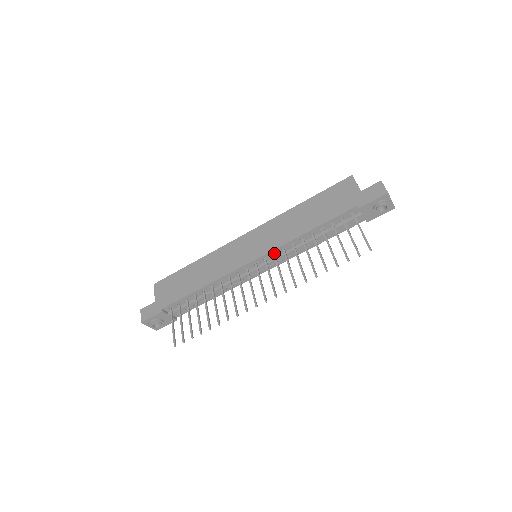
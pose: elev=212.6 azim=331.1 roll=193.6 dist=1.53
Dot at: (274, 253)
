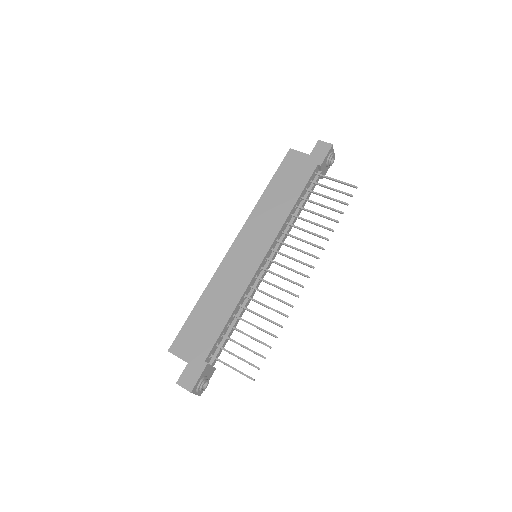
Dot at: (277, 240)
